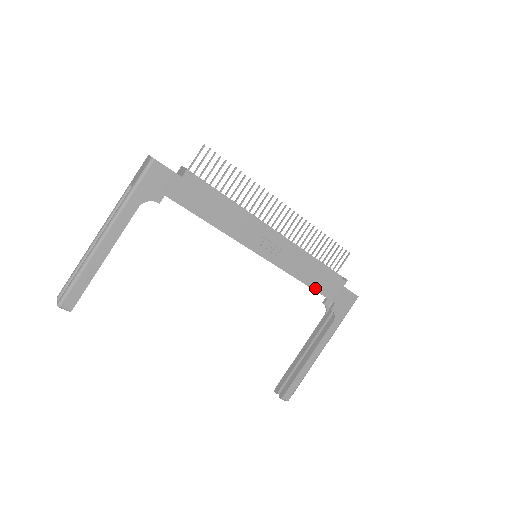
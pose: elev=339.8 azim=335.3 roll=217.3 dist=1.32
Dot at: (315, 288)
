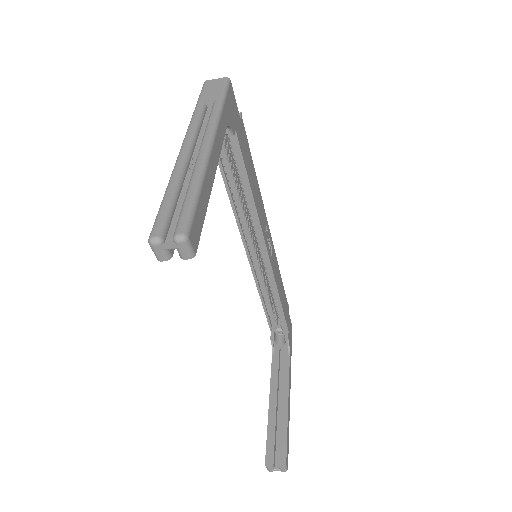
Dot at: (283, 308)
